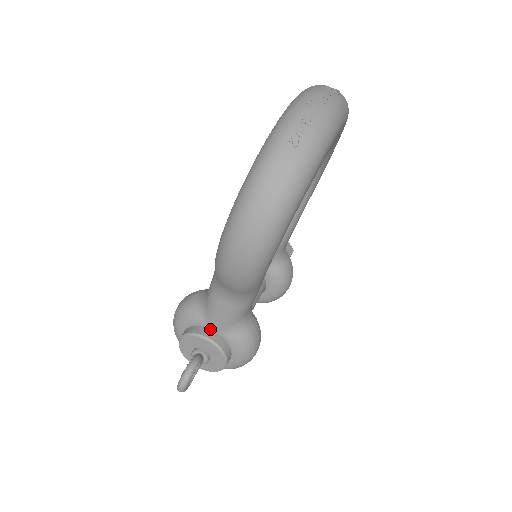
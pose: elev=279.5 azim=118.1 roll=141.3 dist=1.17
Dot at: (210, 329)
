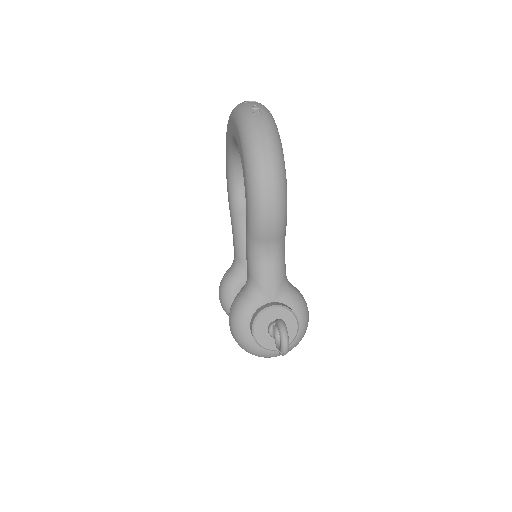
Dot at: (269, 303)
